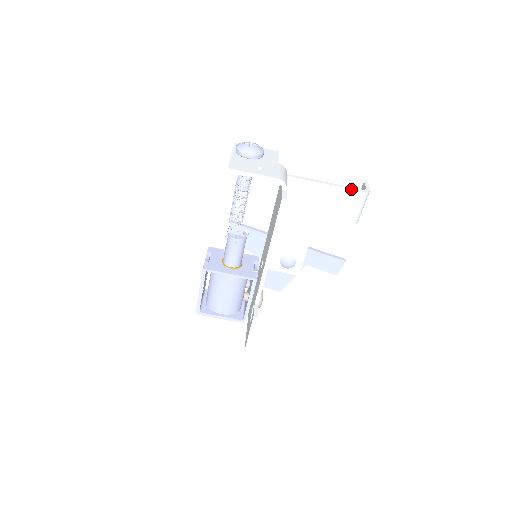
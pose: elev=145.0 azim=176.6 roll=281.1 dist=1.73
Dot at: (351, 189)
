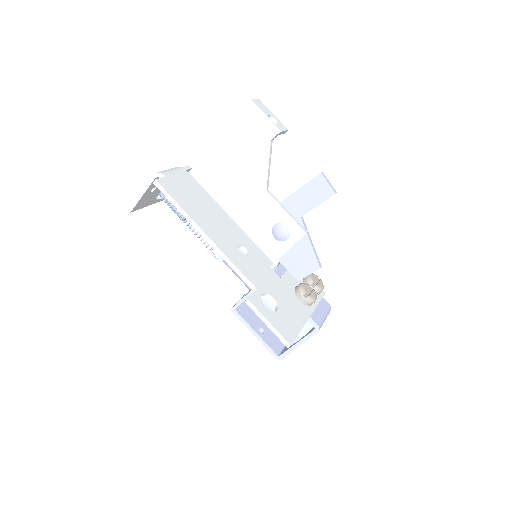
Dot at: (232, 118)
